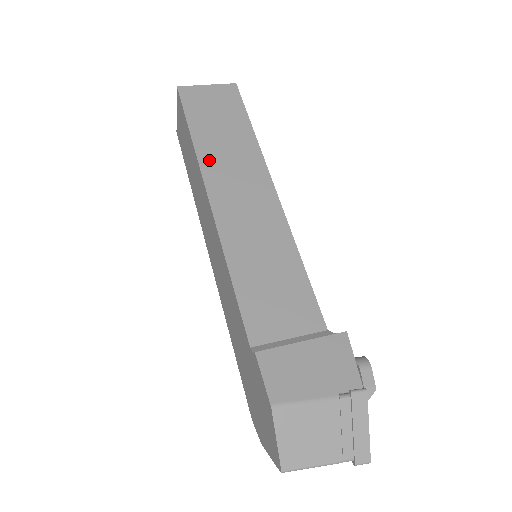
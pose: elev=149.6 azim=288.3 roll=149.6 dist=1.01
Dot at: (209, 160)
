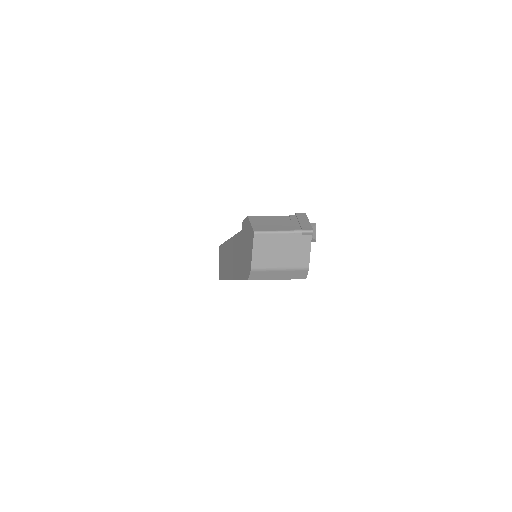
Dot at: occluded
